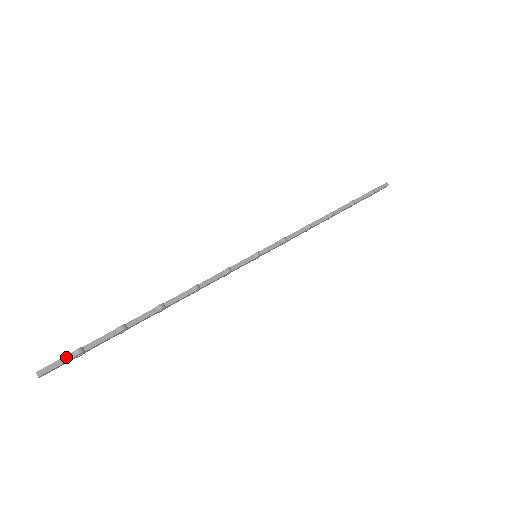
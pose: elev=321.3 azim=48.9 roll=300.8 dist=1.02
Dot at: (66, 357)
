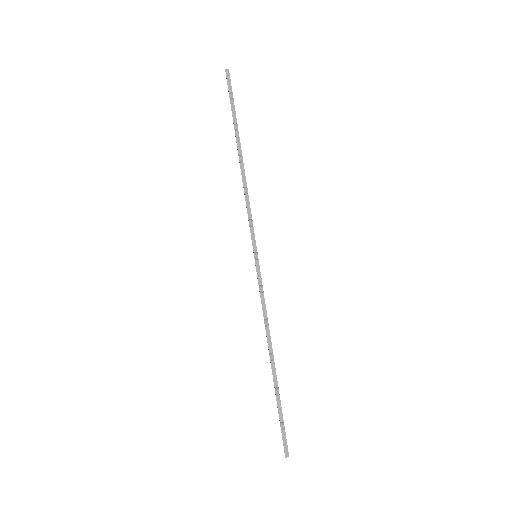
Dot at: (283, 436)
